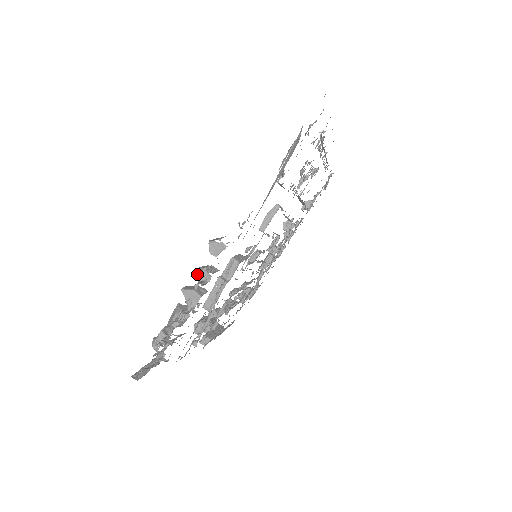
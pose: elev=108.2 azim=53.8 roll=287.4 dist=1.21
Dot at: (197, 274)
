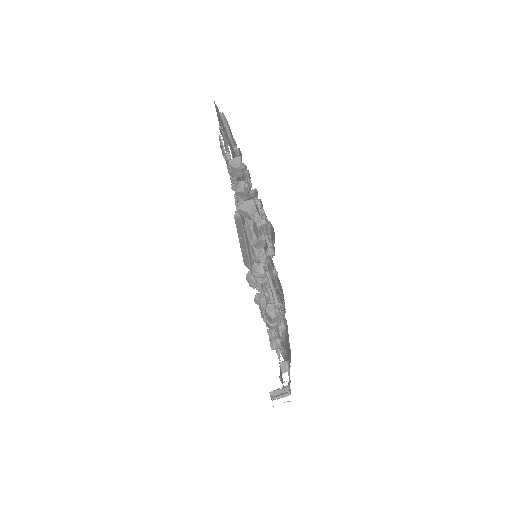
Dot at: (238, 191)
